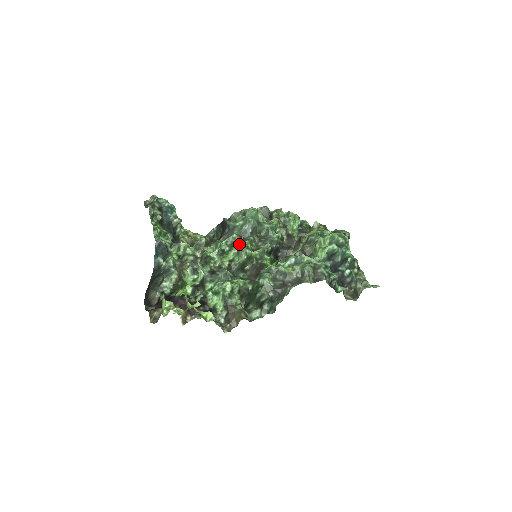
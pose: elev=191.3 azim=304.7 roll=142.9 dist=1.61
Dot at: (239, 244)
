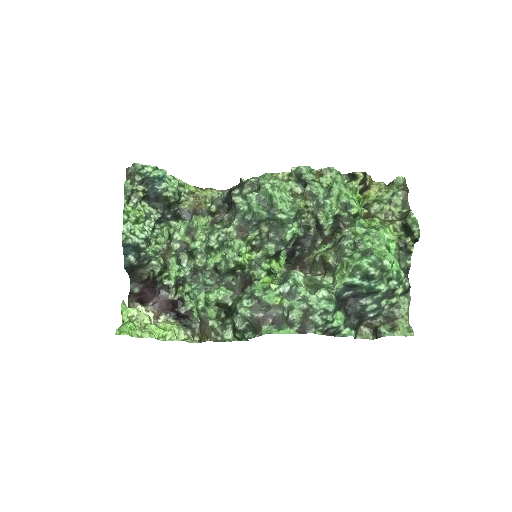
Dot at: (225, 251)
